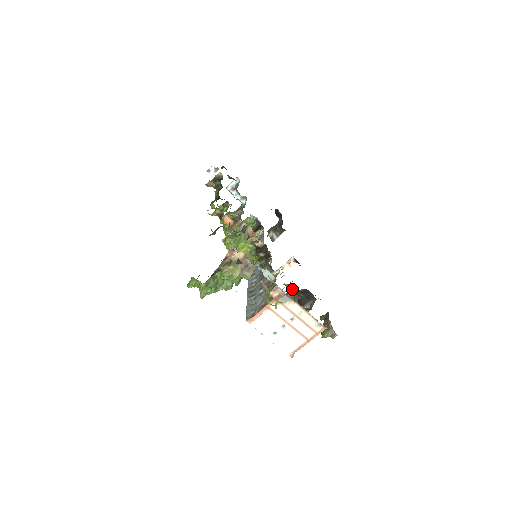
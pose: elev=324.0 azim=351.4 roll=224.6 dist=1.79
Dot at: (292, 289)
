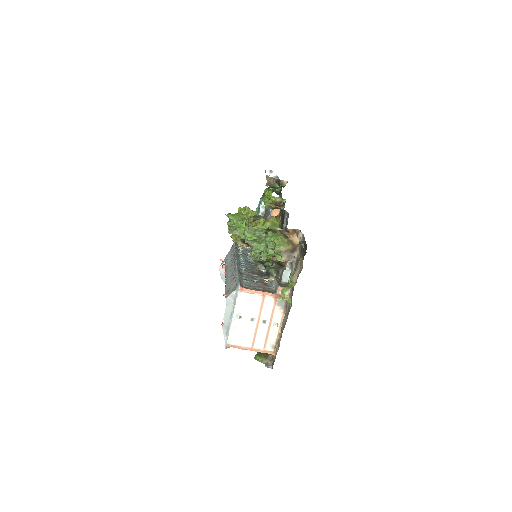
Dot at: occluded
